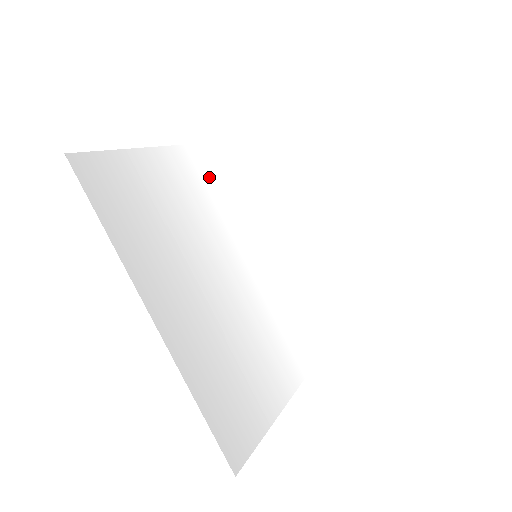
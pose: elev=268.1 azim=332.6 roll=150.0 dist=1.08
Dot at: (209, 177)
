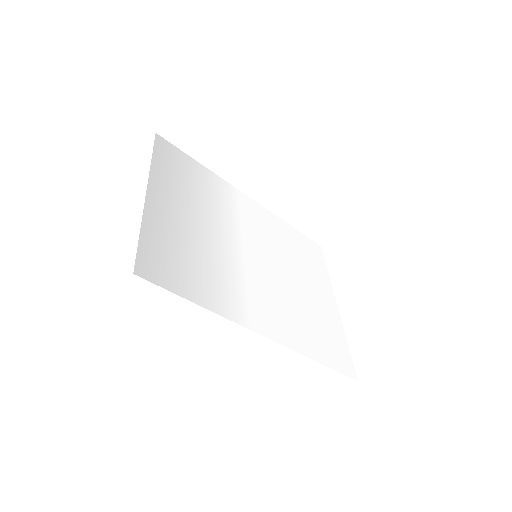
Dot at: (246, 209)
